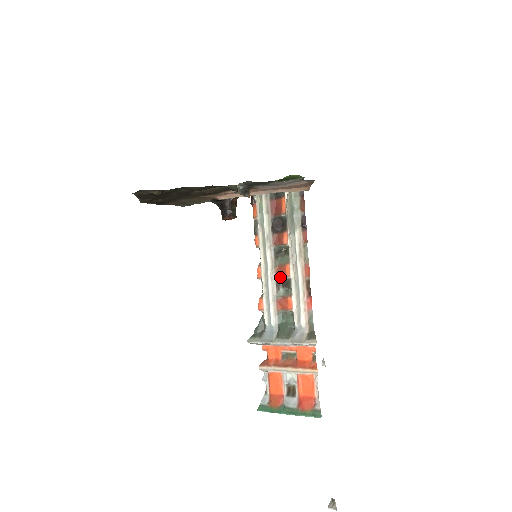
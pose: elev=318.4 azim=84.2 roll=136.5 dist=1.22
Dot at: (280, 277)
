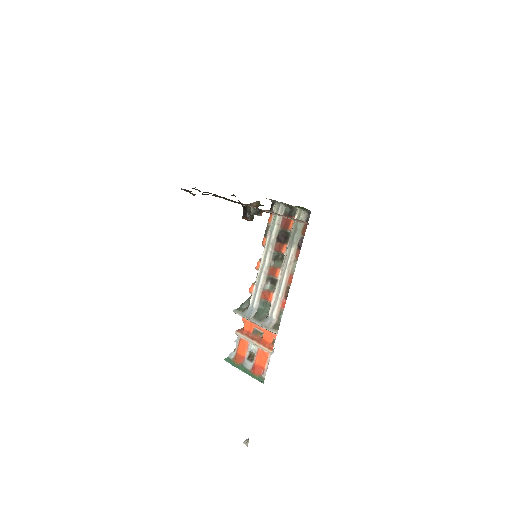
Dot at: (271, 275)
